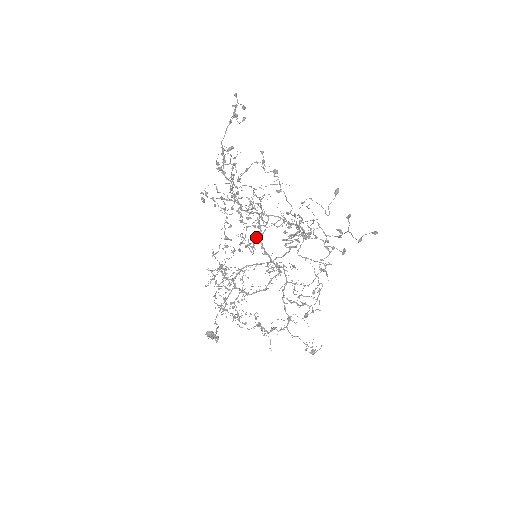
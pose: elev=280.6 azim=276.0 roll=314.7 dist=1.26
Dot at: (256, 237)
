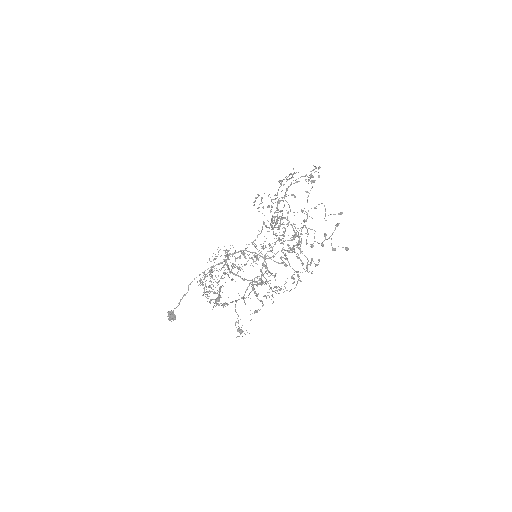
Dot at: occluded
